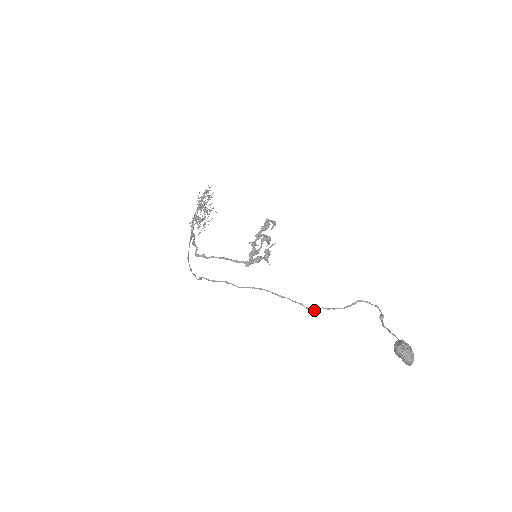
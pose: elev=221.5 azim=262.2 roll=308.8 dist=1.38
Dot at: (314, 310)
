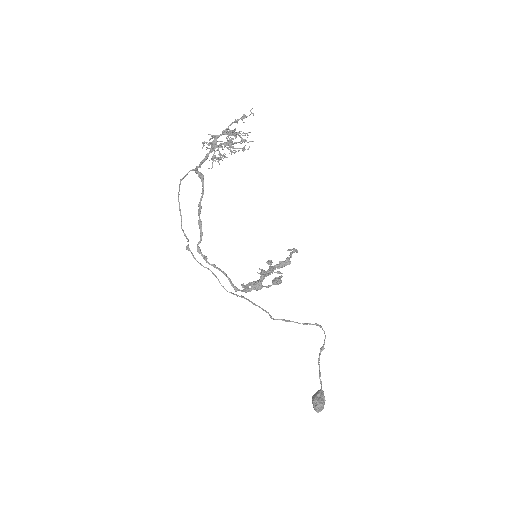
Dot at: (275, 319)
